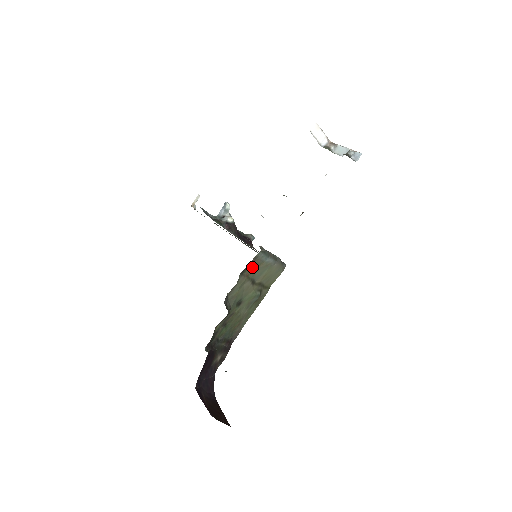
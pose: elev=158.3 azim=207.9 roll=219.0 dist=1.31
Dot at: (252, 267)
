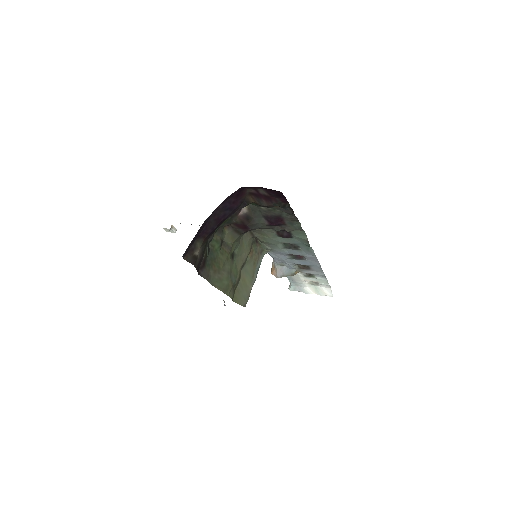
Dot at: (254, 254)
